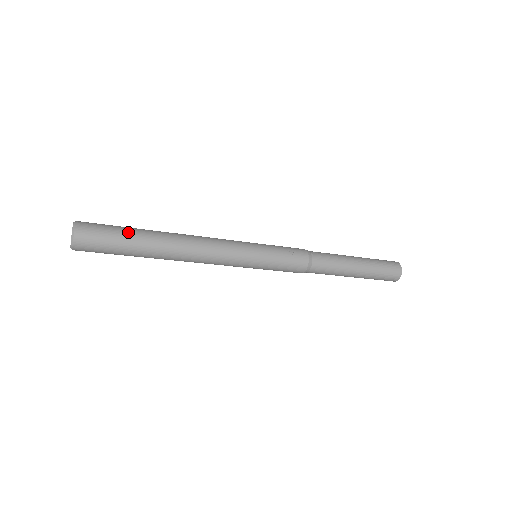
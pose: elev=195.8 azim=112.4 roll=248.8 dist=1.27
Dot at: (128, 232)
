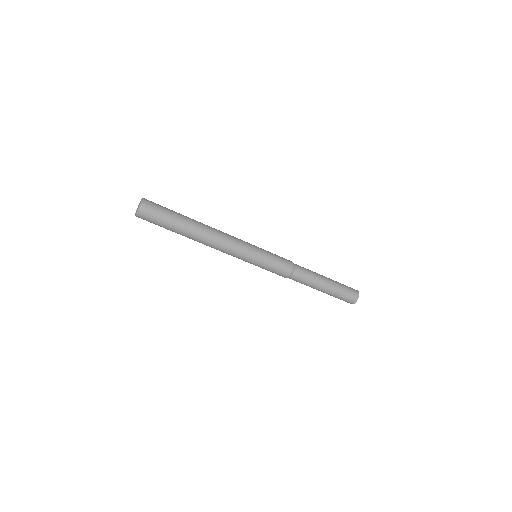
Dot at: occluded
